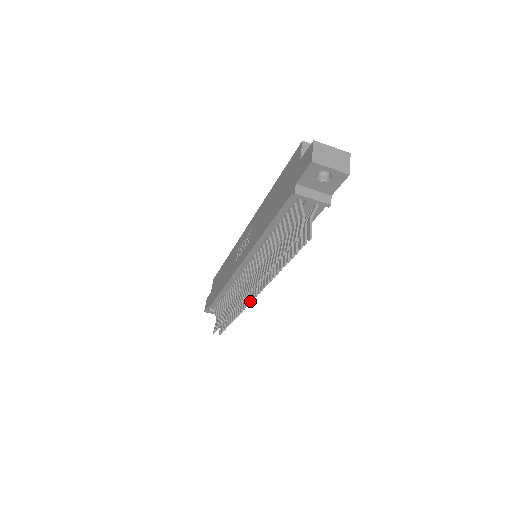
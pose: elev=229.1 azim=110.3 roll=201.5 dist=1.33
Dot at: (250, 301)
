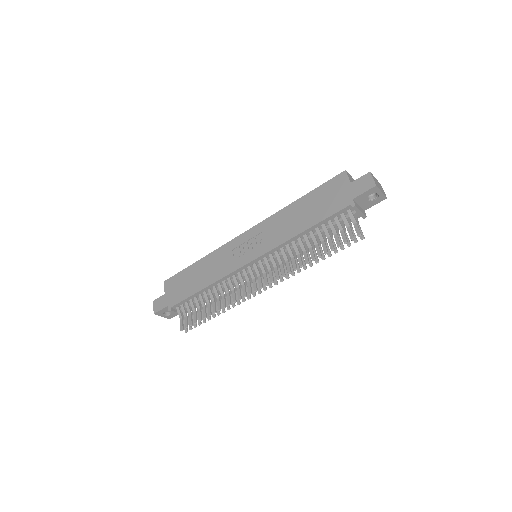
Dot at: (259, 293)
